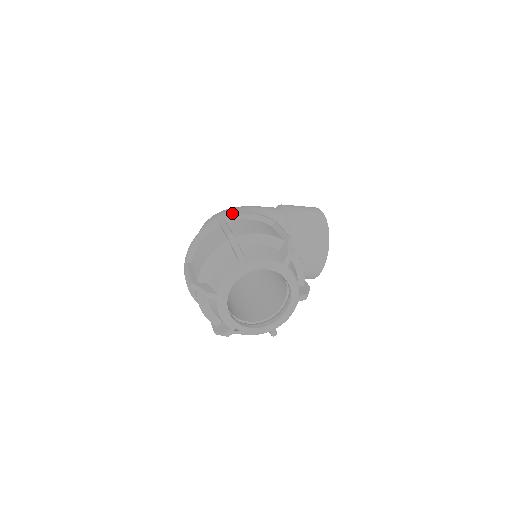
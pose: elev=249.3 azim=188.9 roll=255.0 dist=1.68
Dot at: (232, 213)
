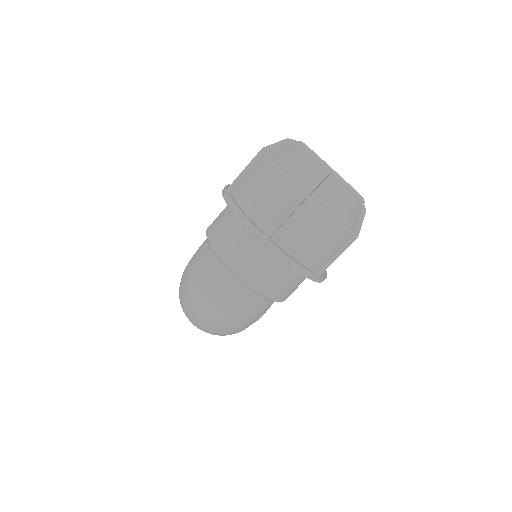
Dot at: (222, 190)
